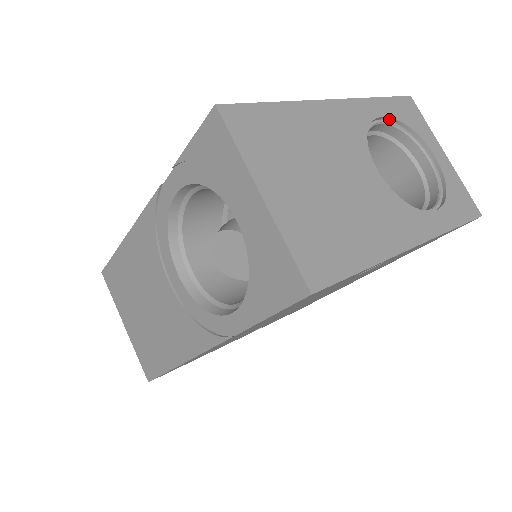
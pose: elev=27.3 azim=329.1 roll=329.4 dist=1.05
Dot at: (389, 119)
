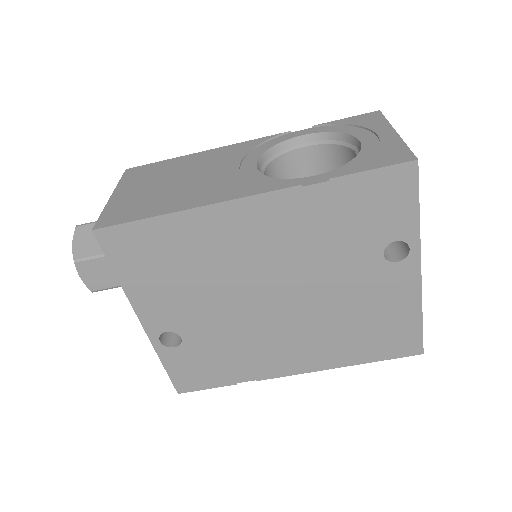
Dot at: occluded
